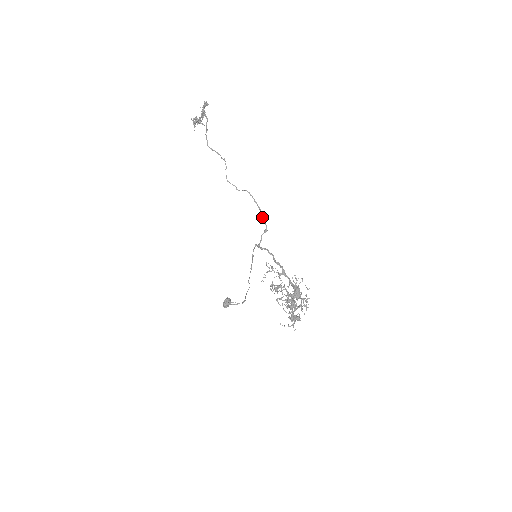
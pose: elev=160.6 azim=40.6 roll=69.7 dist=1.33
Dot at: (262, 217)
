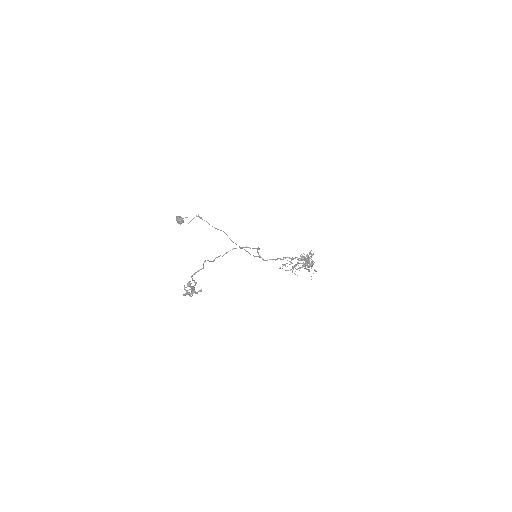
Dot at: occluded
